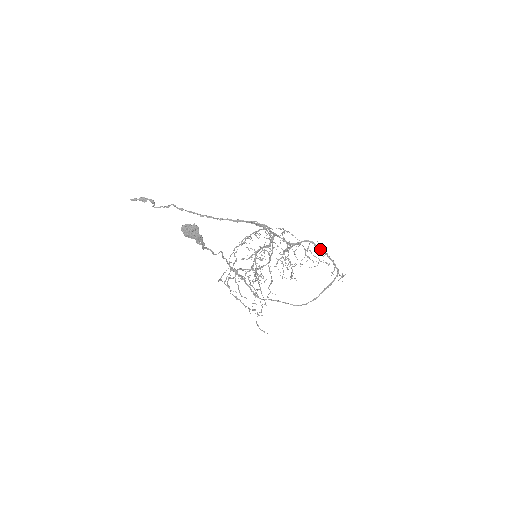
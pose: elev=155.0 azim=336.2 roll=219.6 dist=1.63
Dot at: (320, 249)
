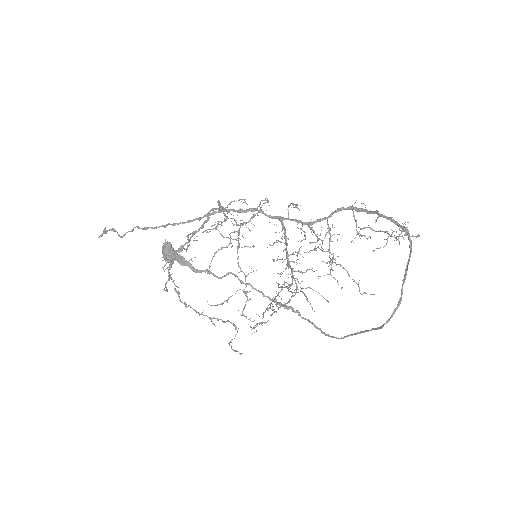
Dot at: (365, 211)
